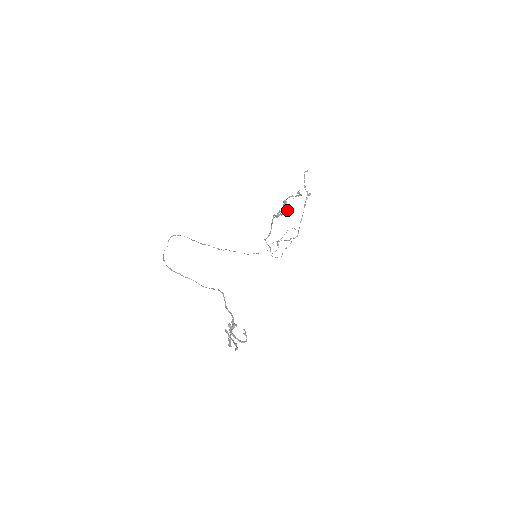
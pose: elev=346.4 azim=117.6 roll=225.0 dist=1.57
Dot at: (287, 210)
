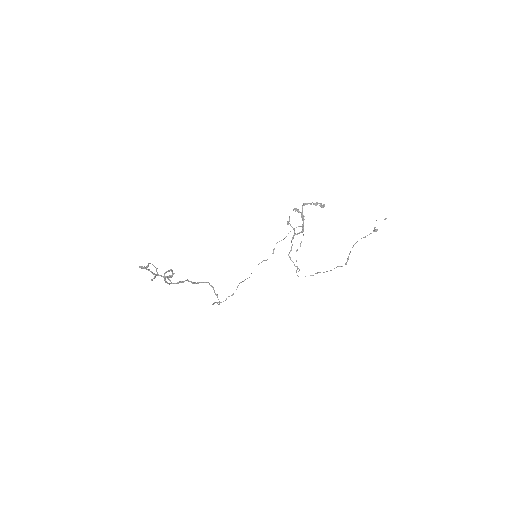
Dot at: occluded
